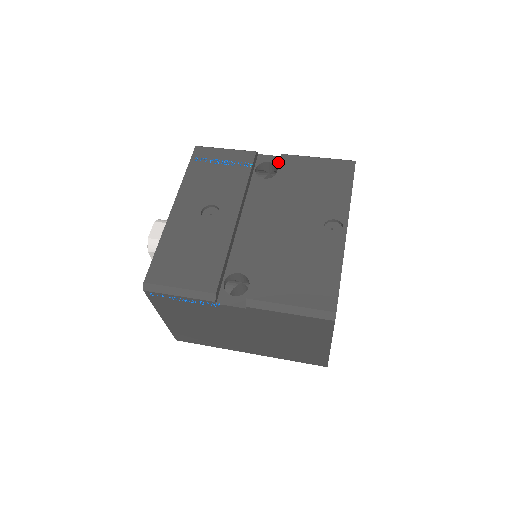
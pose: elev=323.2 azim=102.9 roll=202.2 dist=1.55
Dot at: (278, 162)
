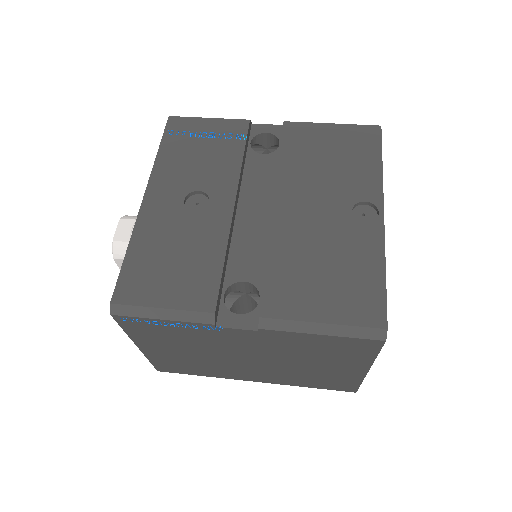
Dot at: (279, 132)
